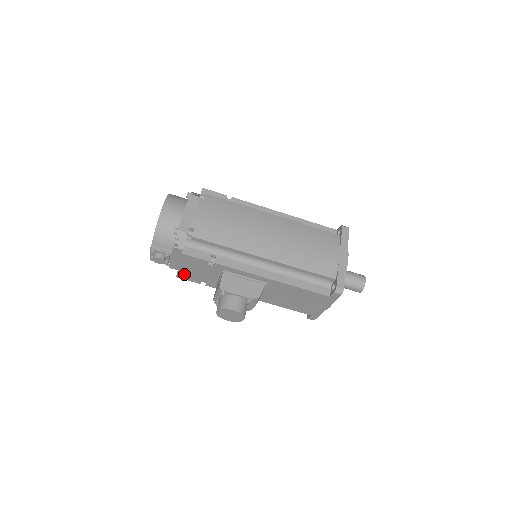
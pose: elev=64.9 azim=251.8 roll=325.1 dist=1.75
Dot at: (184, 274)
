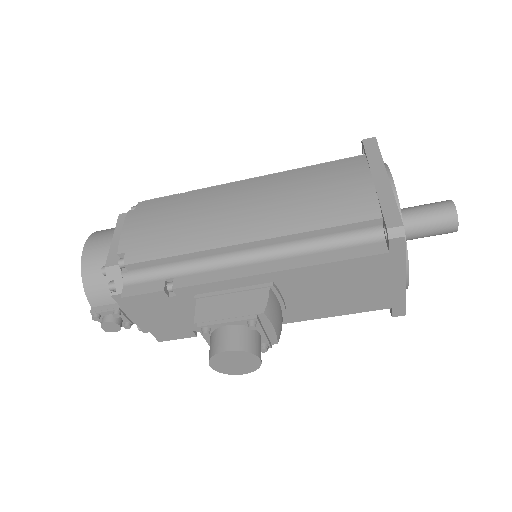
Dot at: (162, 331)
